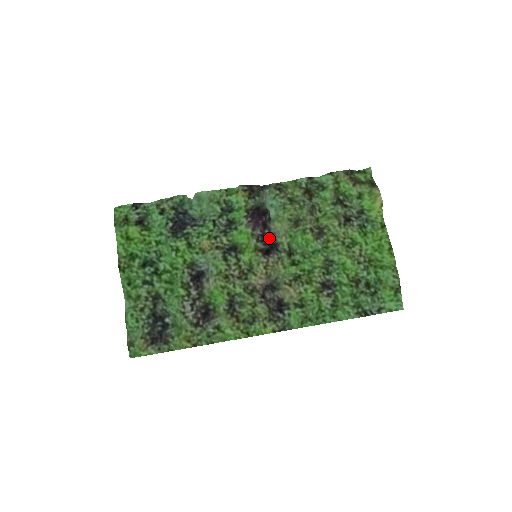
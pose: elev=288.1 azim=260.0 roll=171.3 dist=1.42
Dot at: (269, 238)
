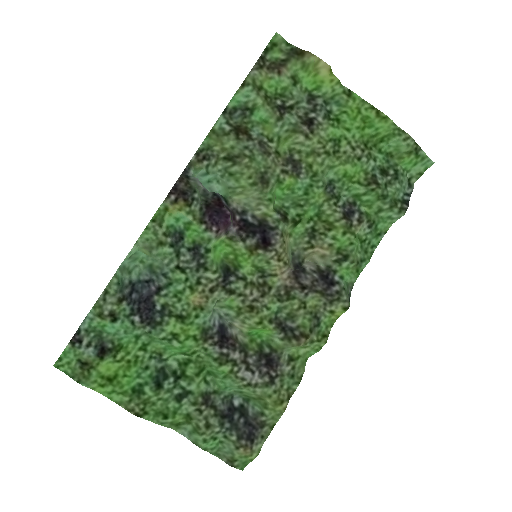
Dot at: (248, 223)
